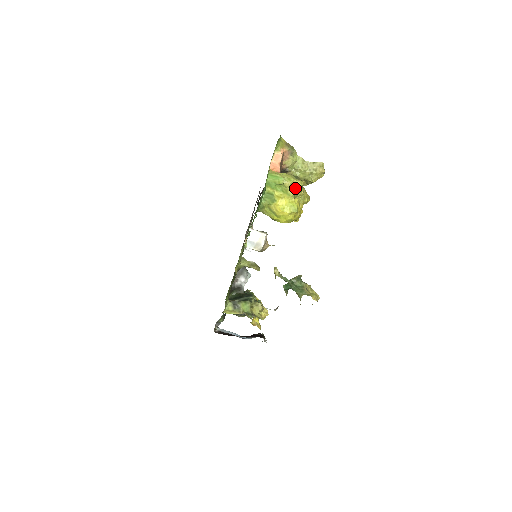
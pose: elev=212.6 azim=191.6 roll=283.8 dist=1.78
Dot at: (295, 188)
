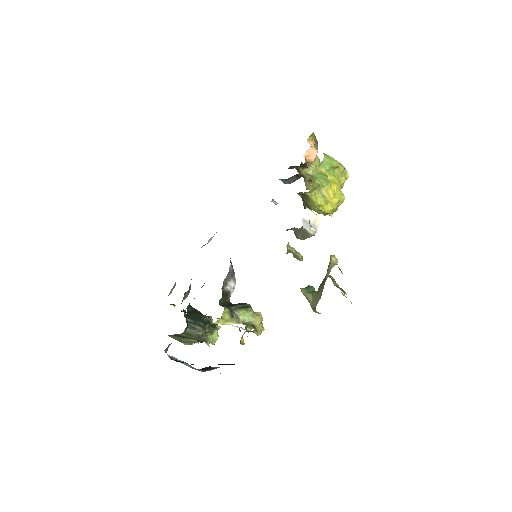
Dot at: (345, 176)
